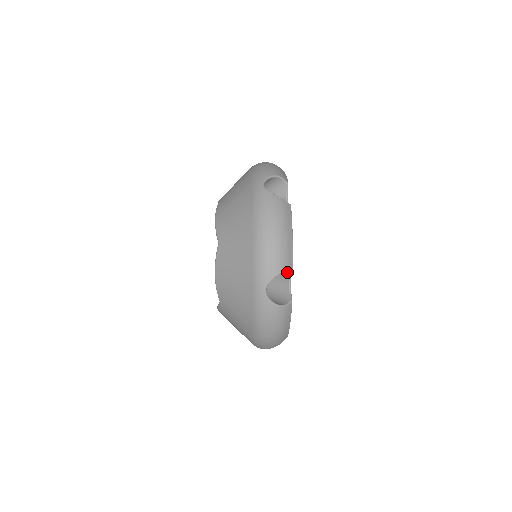
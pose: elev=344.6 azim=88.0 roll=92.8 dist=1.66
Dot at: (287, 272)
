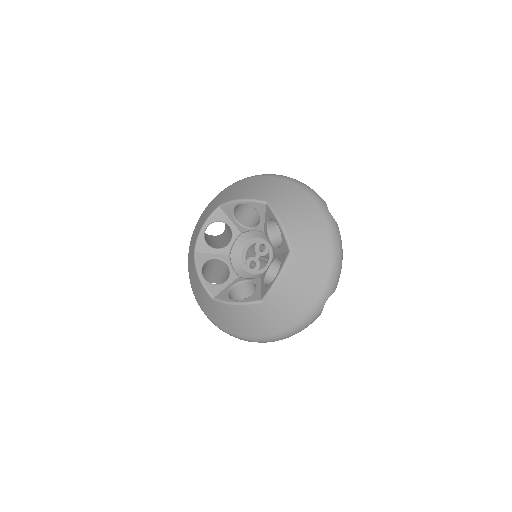
Dot at: occluded
